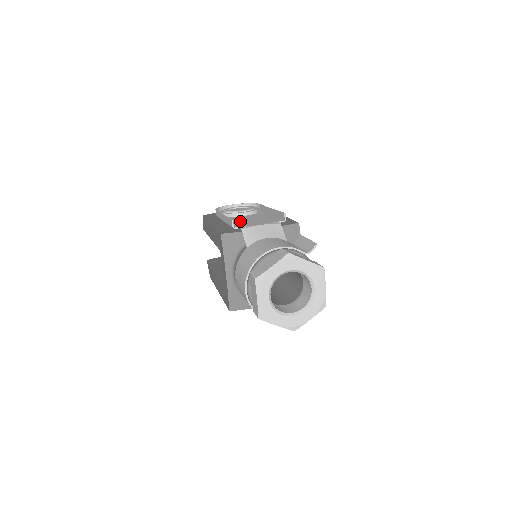
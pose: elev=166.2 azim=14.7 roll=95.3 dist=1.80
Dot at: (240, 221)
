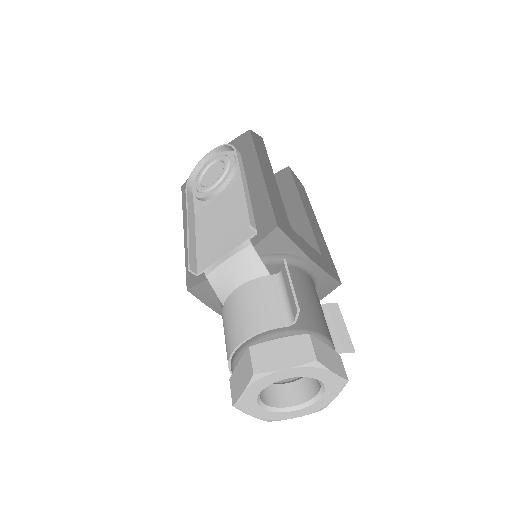
Dot at: (209, 232)
